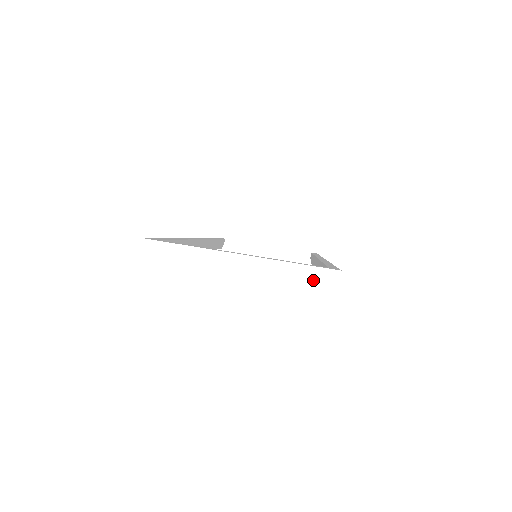
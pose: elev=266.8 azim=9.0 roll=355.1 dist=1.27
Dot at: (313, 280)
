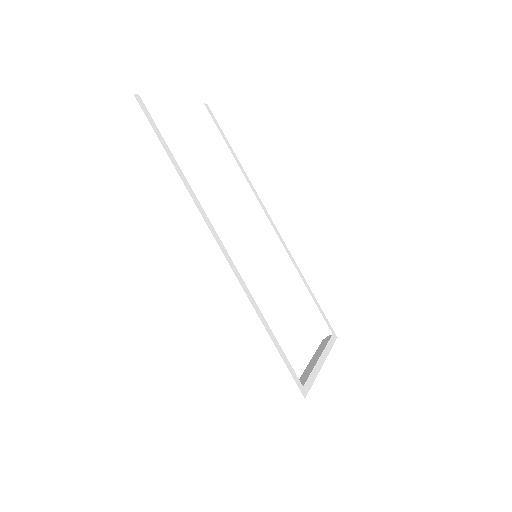
Dot at: occluded
